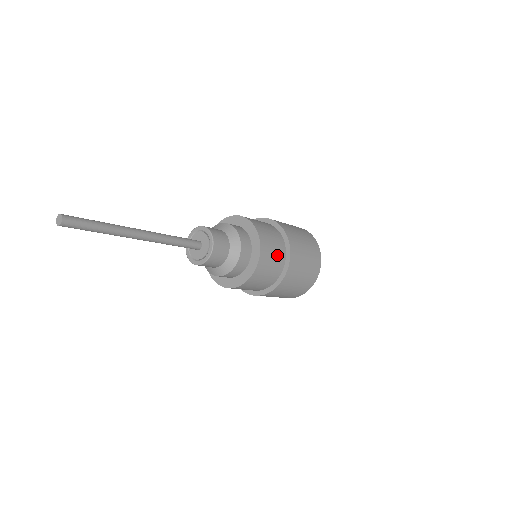
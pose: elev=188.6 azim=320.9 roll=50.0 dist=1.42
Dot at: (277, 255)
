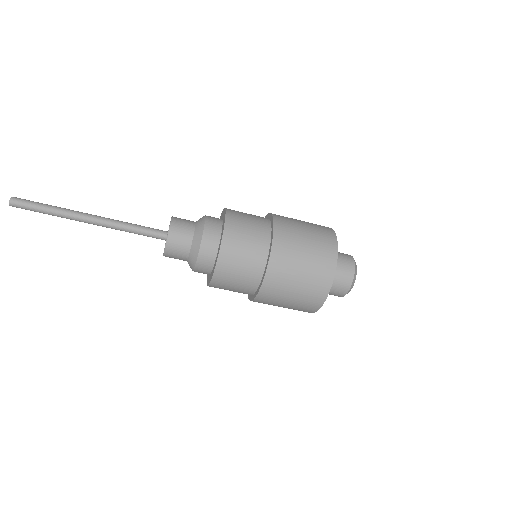
Dot at: occluded
